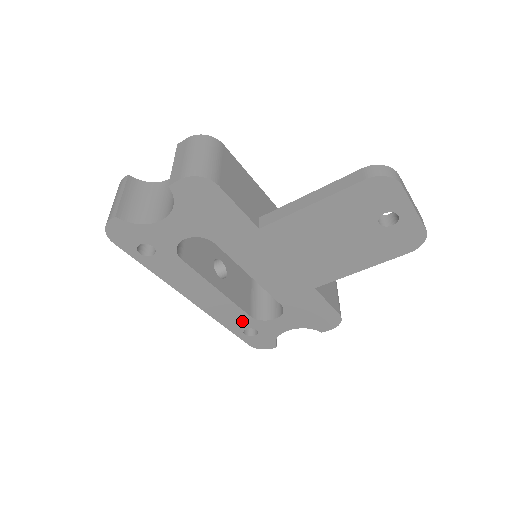
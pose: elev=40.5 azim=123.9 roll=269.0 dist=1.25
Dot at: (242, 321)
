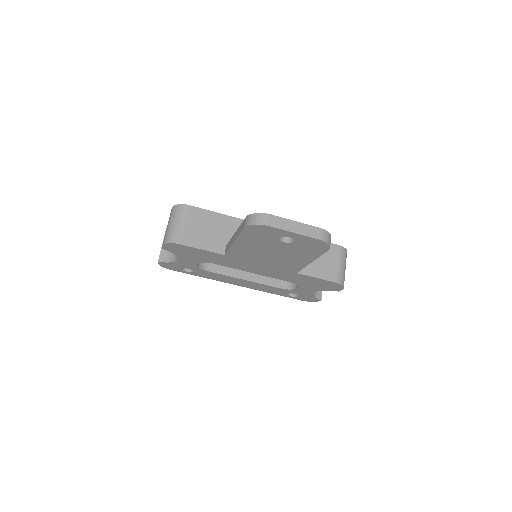
Dot at: (280, 291)
